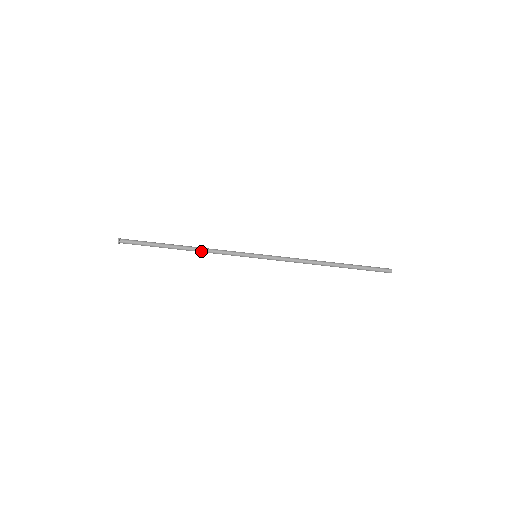
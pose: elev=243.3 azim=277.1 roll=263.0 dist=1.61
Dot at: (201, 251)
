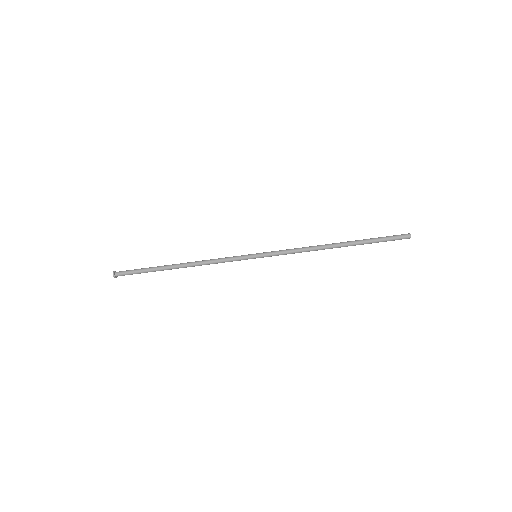
Dot at: (198, 265)
